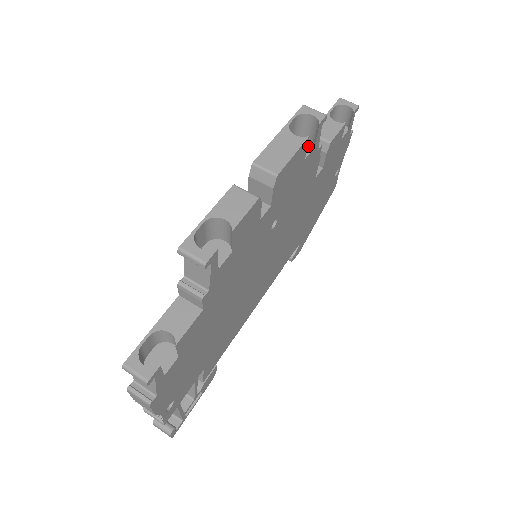
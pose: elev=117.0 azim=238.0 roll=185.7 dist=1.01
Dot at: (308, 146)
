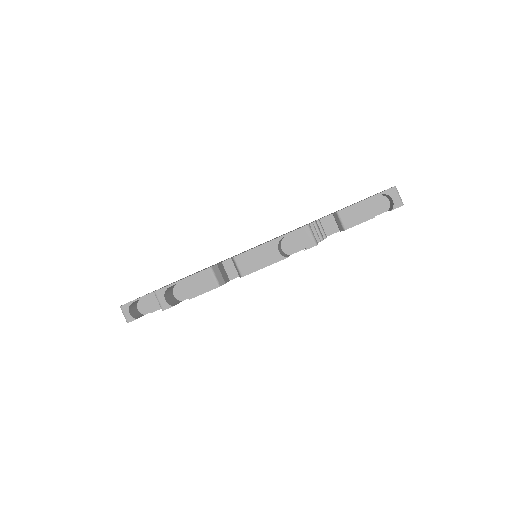
Dot at: (302, 245)
